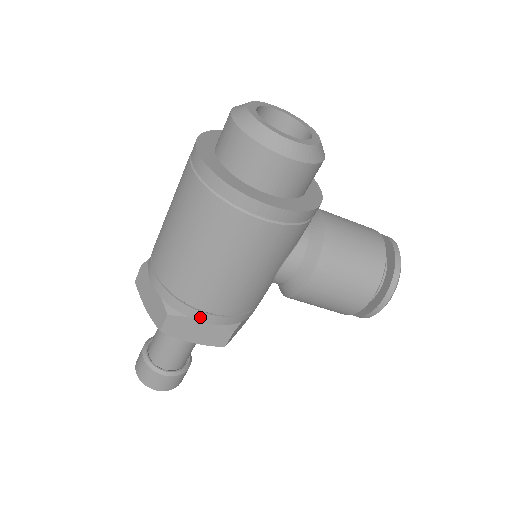
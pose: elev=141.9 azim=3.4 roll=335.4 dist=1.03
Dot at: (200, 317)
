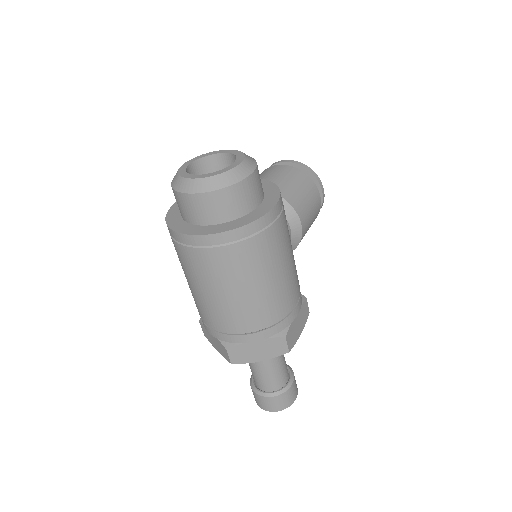
Dot at: (296, 313)
